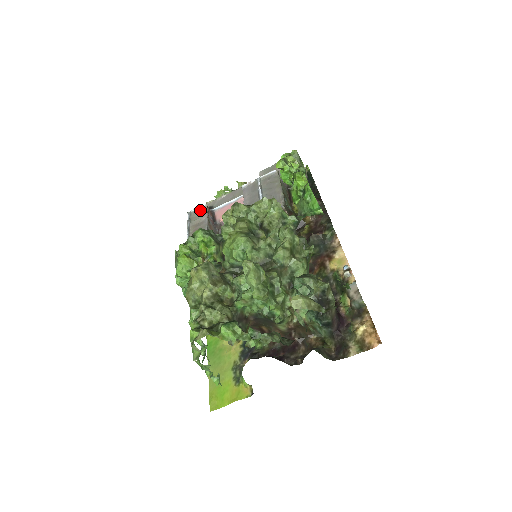
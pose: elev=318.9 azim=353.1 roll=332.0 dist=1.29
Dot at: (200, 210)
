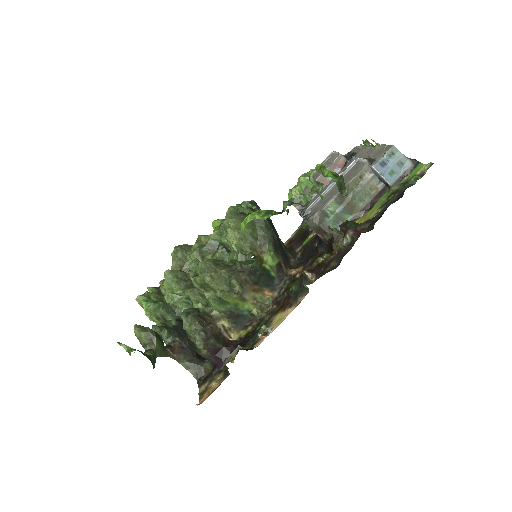
Dot at: (334, 157)
